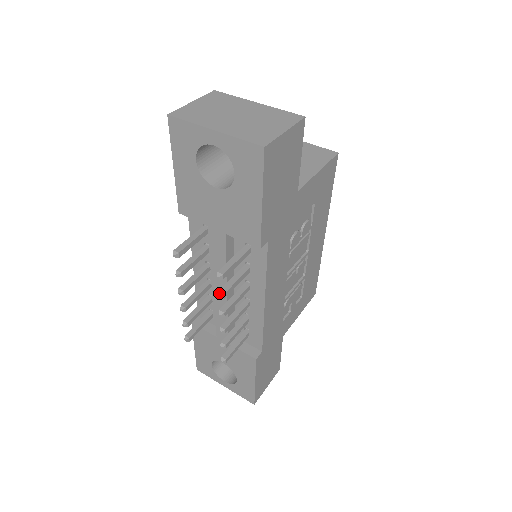
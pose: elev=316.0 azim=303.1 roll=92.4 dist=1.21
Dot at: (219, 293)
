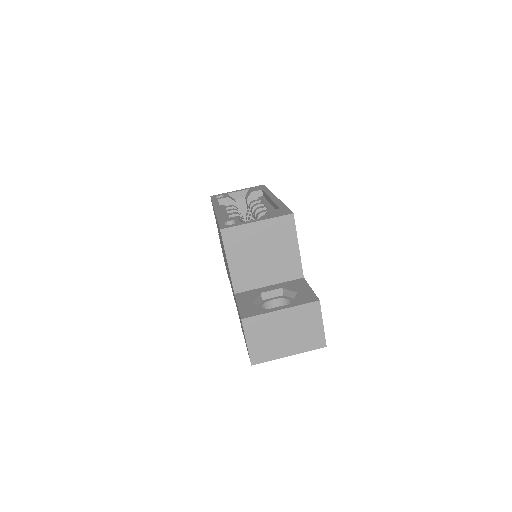
Dot at: occluded
